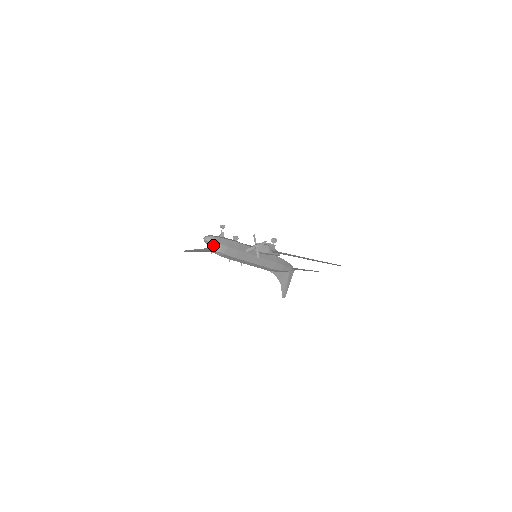
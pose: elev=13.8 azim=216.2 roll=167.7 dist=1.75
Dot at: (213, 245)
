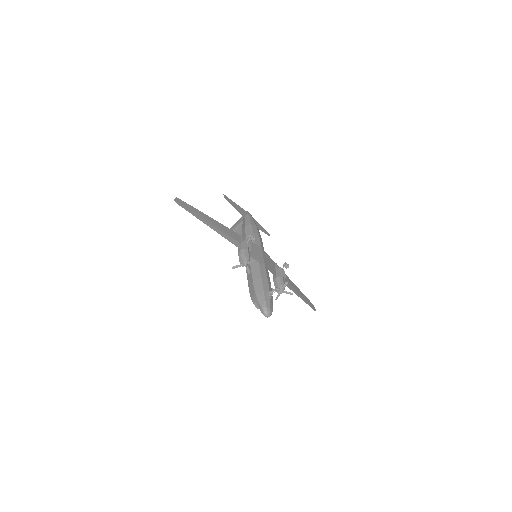
Dot at: occluded
